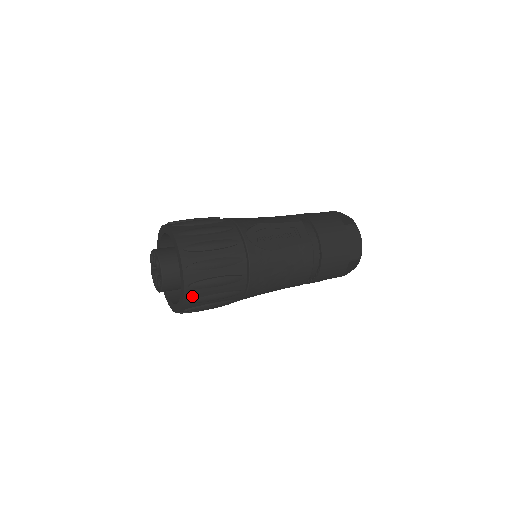
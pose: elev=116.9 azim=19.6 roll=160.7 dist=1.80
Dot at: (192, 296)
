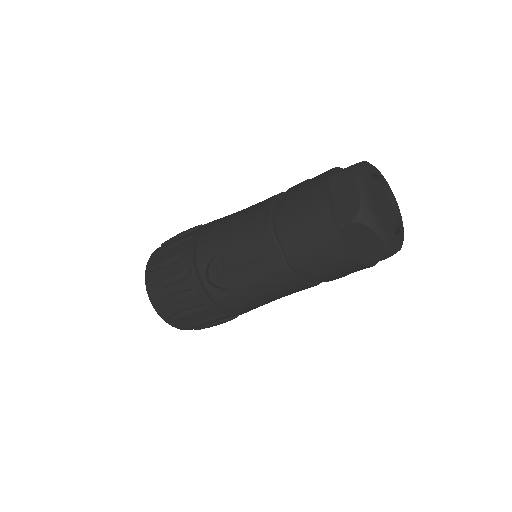
Dot at: (194, 328)
